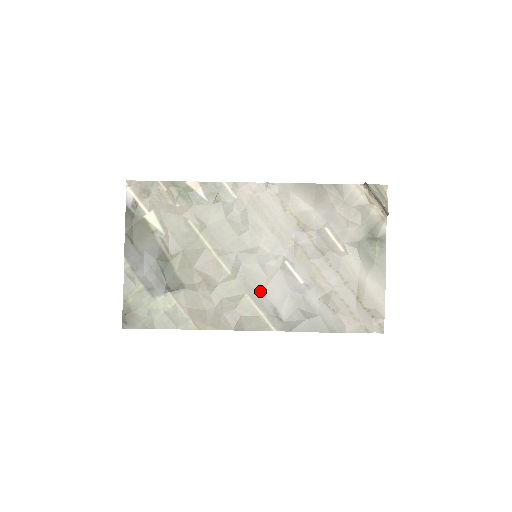
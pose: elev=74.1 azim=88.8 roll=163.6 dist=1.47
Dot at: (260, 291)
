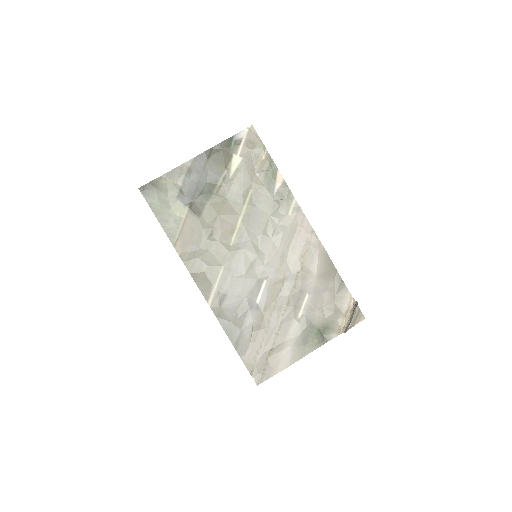
Dot at: (232, 275)
